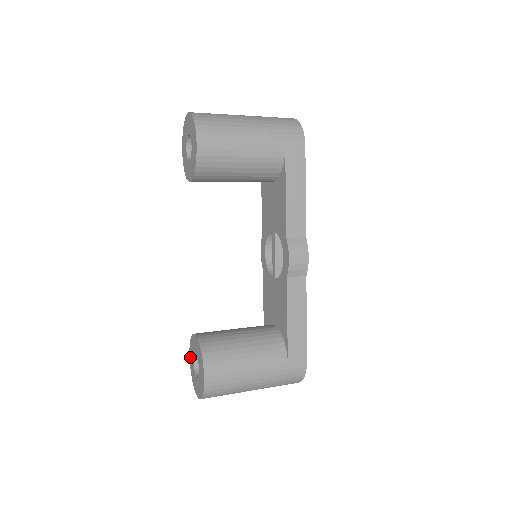
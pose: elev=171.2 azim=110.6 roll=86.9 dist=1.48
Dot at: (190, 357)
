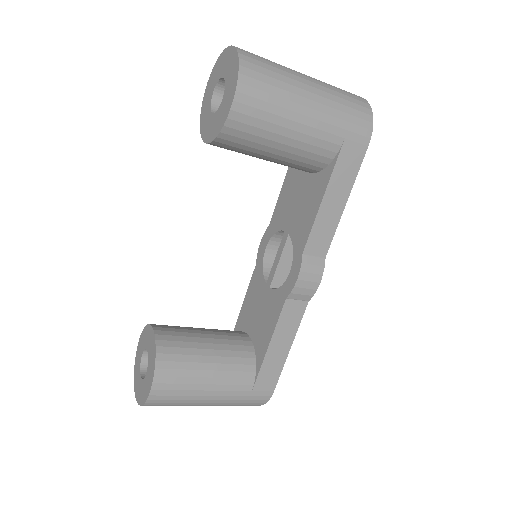
Dot at: (139, 344)
